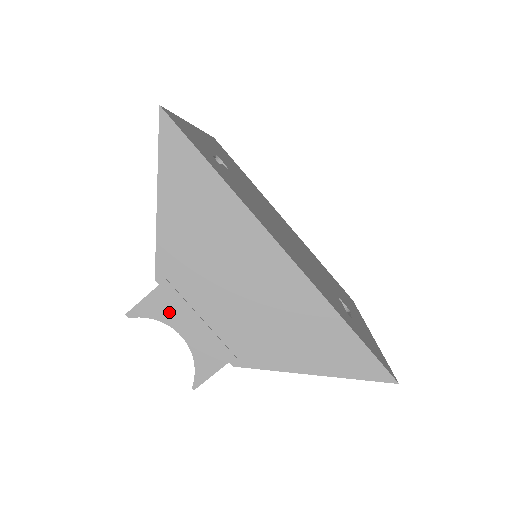
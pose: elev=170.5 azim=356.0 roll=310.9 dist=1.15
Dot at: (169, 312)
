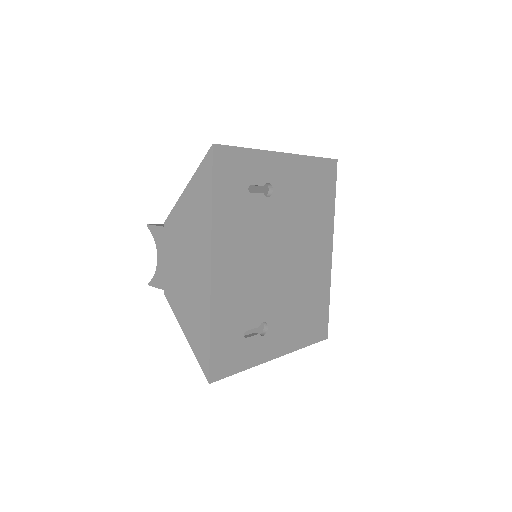
Dot at: (160, 242)
